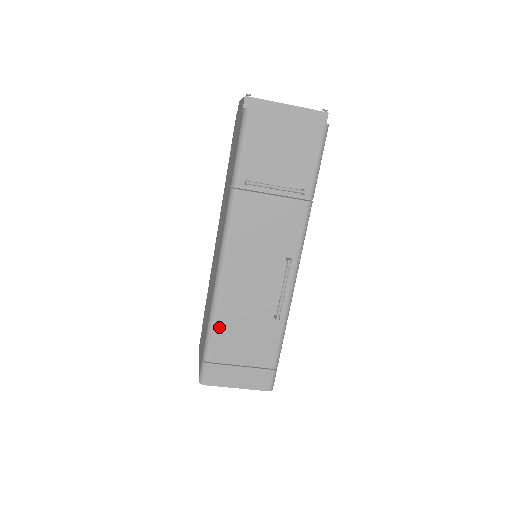
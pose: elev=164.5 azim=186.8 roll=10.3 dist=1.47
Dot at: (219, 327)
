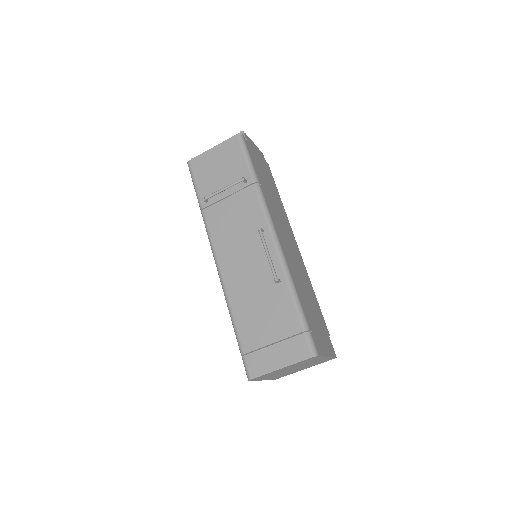
Dot at: (238, 317)
